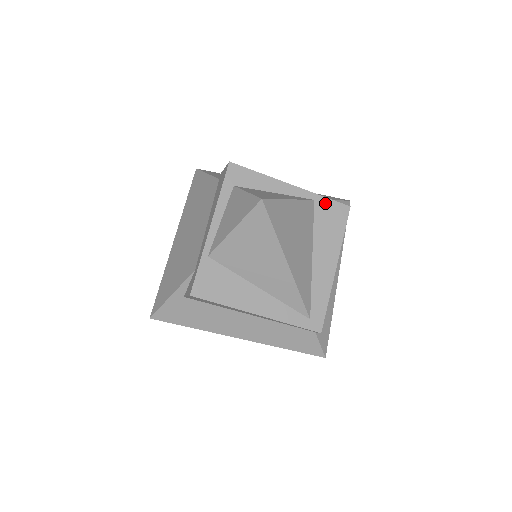
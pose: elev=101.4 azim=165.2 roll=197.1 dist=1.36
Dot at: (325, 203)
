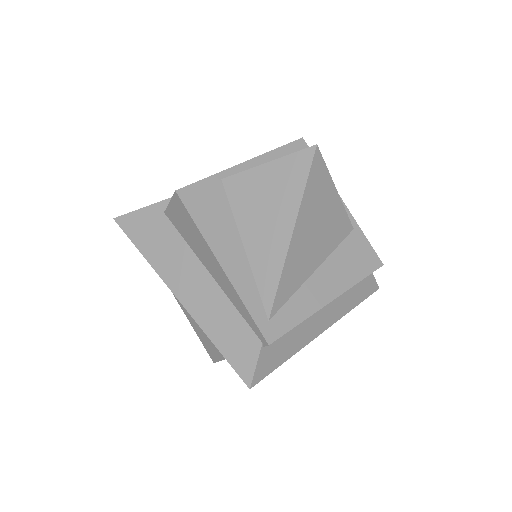
Dot at: (362, 240)
